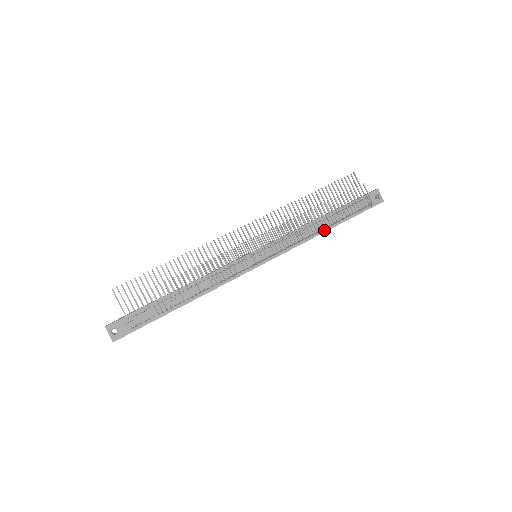
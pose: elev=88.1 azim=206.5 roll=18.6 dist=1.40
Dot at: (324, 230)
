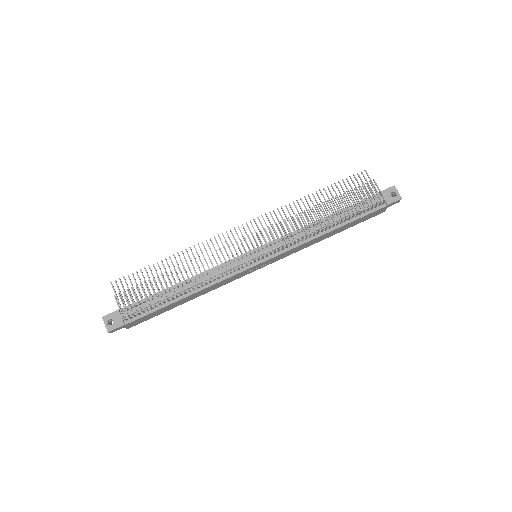
Dot at: (330, 229)
